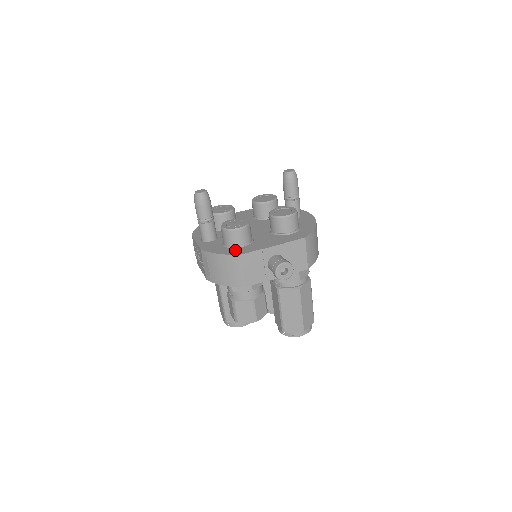
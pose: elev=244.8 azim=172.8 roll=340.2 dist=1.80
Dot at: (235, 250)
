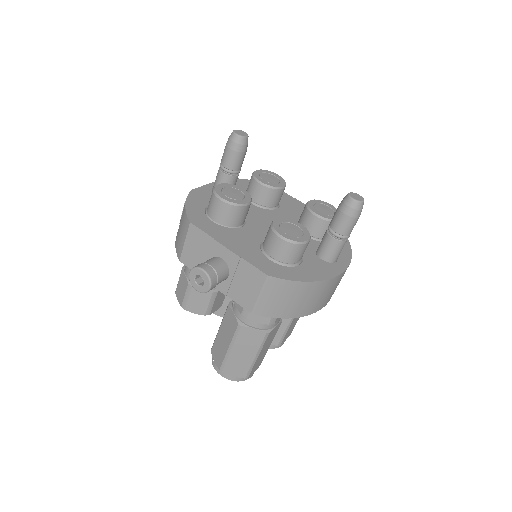
Dot at: (200, 216)
